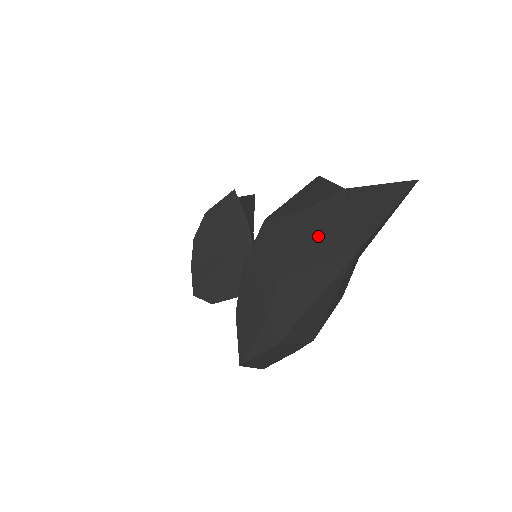
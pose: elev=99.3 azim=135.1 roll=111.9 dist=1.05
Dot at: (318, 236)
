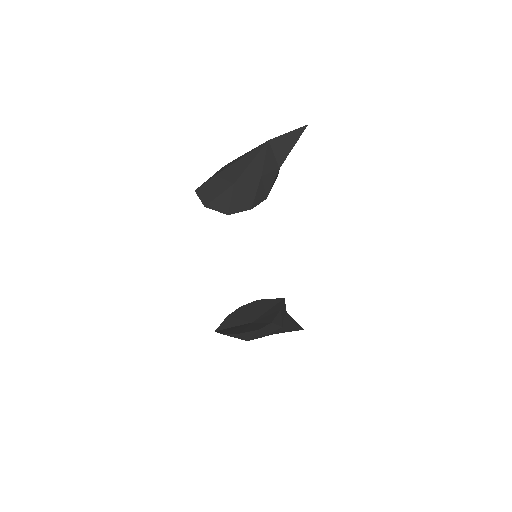
Dot at: occluded
